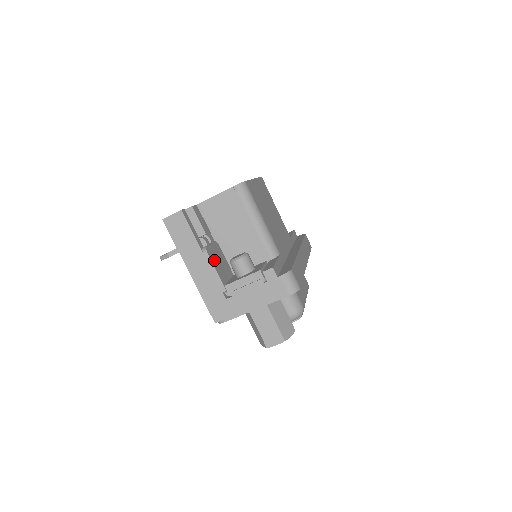
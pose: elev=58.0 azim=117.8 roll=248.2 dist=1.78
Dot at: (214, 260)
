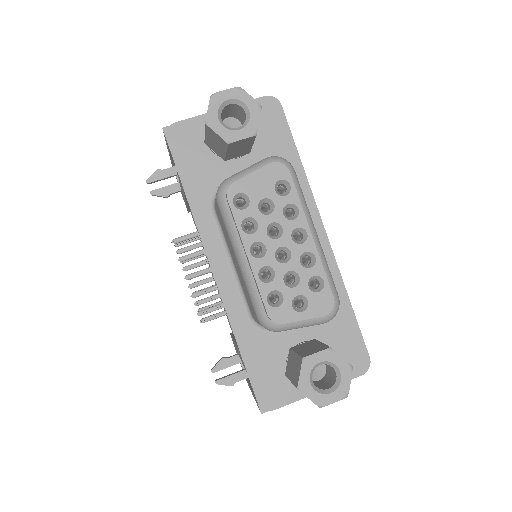
Dot at: occluded
